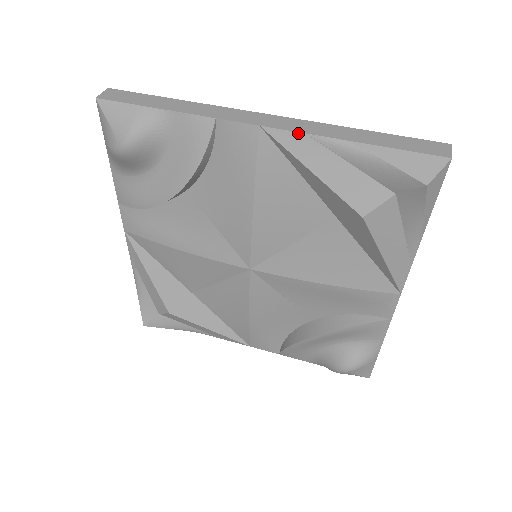
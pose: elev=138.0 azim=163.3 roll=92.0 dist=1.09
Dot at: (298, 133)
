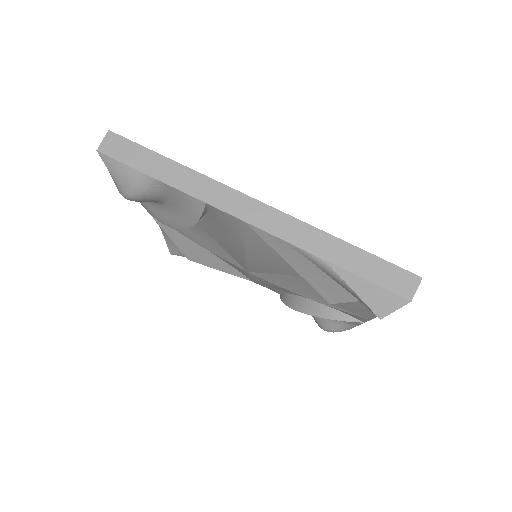
Dot at: (279, 239)
